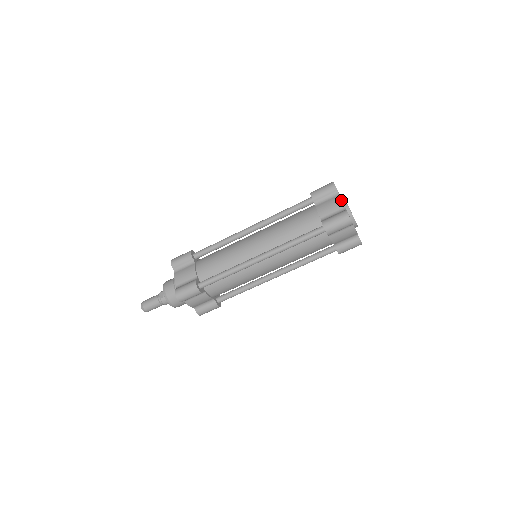
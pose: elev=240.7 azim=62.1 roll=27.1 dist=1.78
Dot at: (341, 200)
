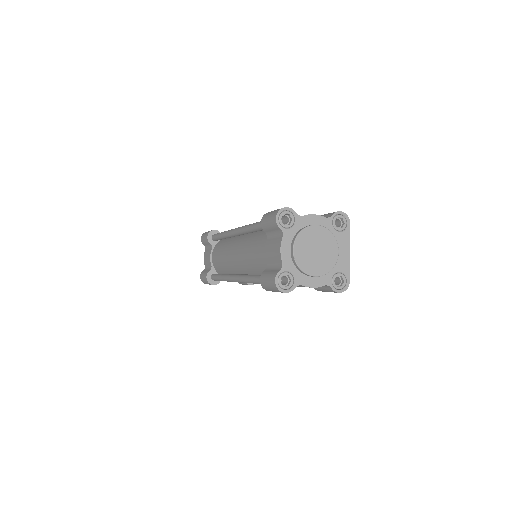
Dot at: (279, 250)
